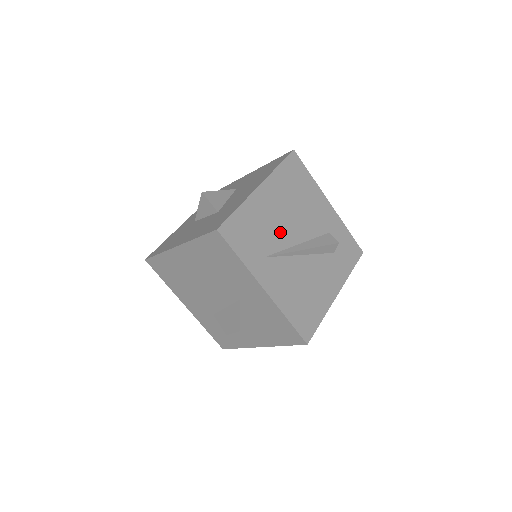
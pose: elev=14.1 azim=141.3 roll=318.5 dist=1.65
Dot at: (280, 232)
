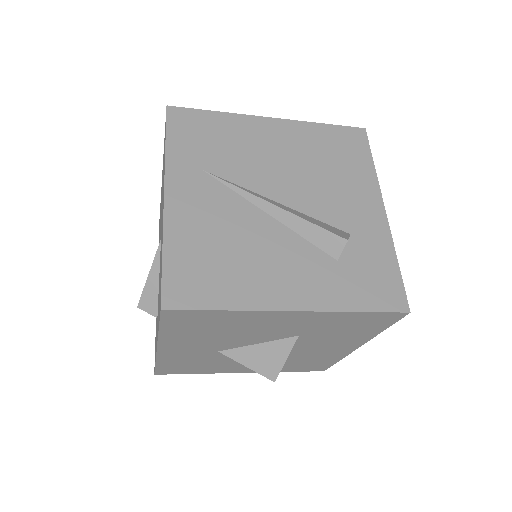
Dot at: (257, 170)
